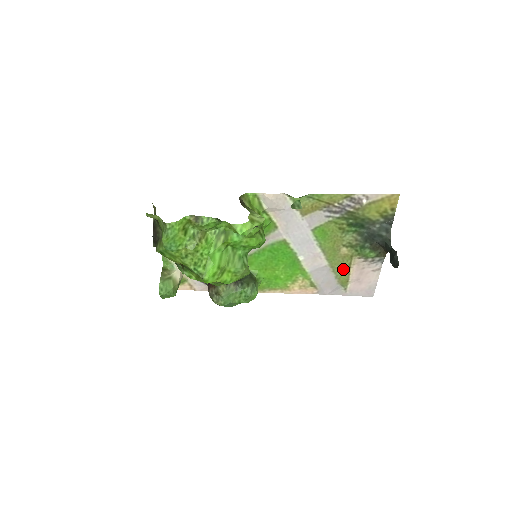
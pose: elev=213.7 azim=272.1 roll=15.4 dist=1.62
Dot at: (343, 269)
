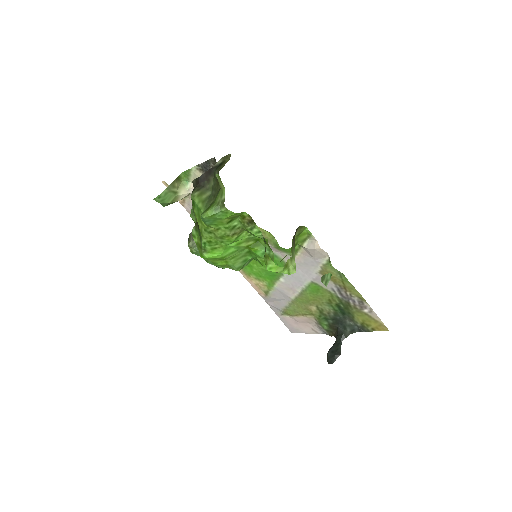
Dot at: (297, 310)
